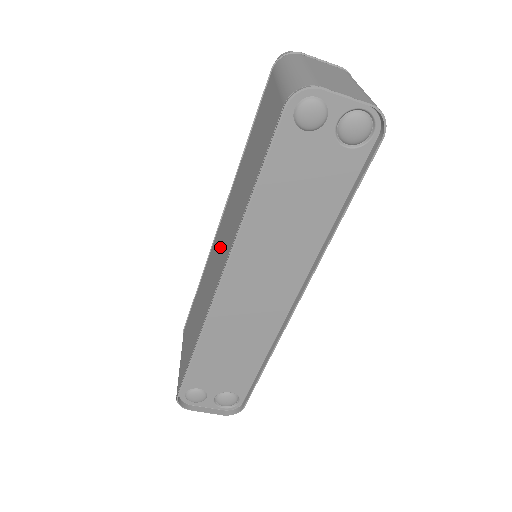
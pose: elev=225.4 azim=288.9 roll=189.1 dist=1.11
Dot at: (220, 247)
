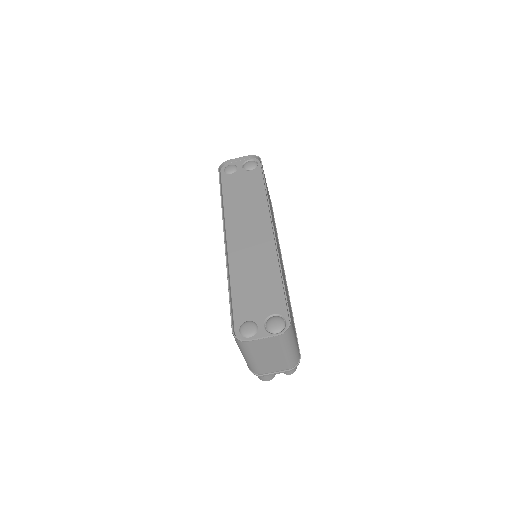
Dot at: occluded
